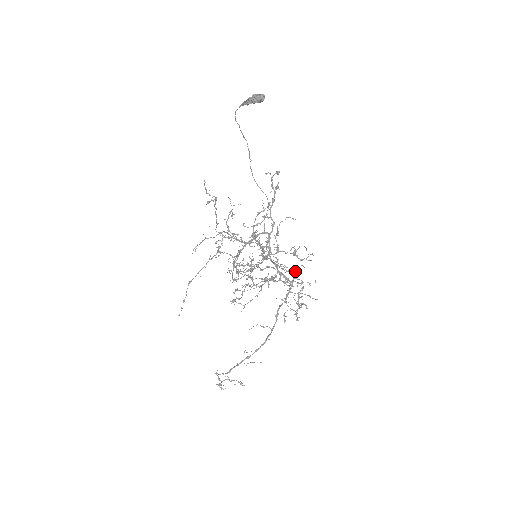
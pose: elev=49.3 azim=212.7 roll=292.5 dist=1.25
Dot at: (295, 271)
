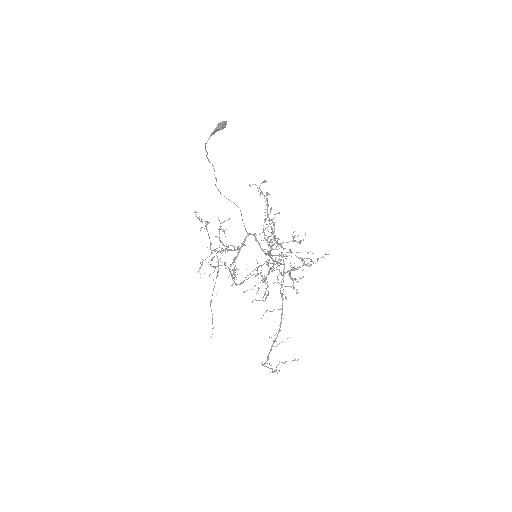
Dot at: occluded
